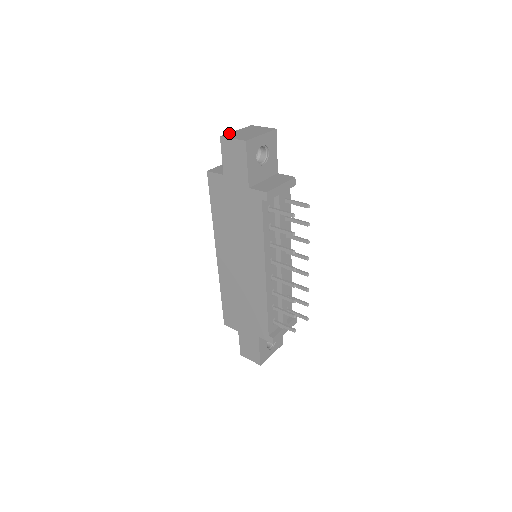
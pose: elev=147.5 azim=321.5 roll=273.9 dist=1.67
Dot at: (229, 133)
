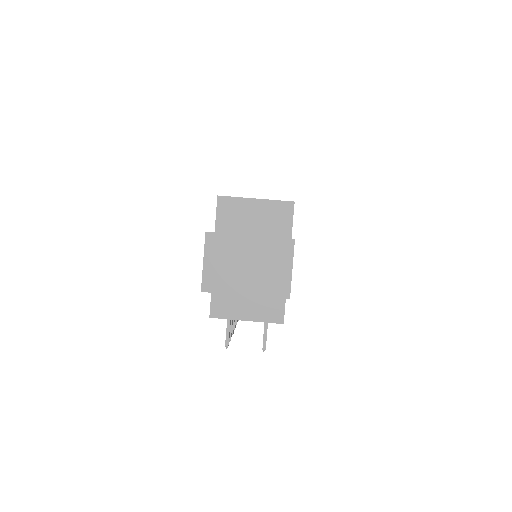
Dot at: (228, 235)
